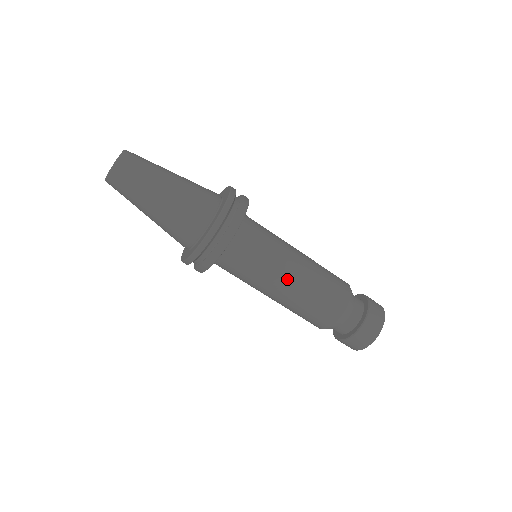
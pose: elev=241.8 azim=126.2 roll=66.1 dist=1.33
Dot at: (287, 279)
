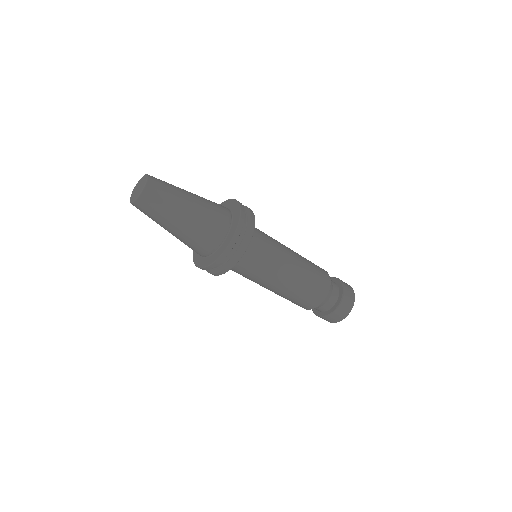
Dot at: (278, 283)
